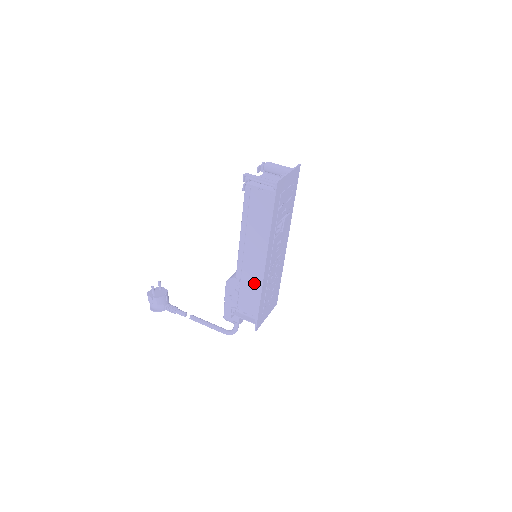
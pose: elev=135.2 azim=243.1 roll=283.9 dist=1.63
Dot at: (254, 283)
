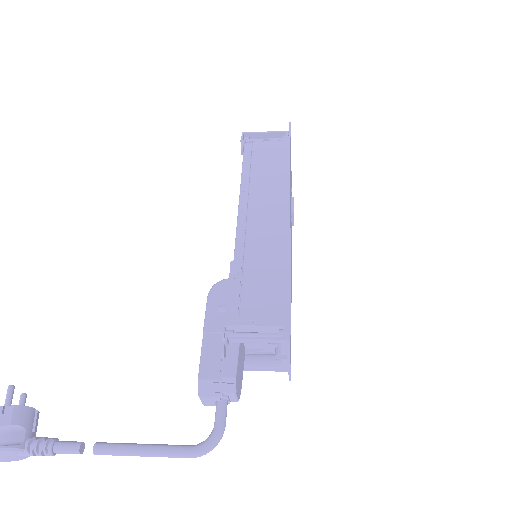
Dot at: (270, 257)
